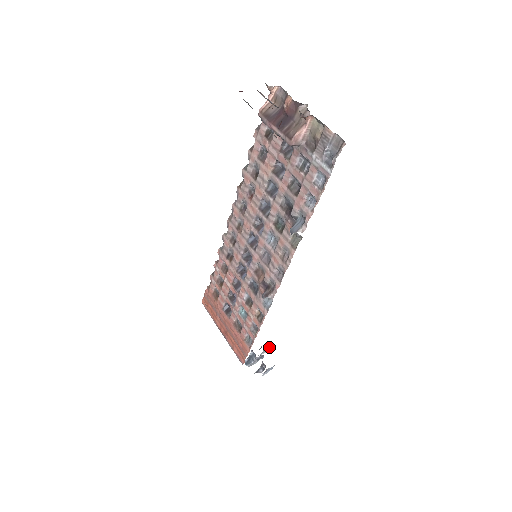
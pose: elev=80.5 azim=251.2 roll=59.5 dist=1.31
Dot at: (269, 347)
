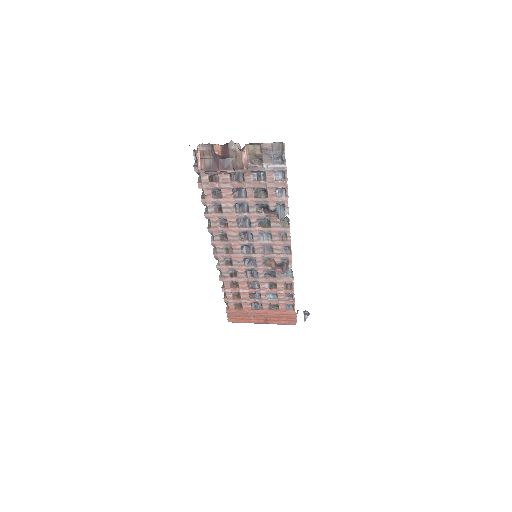
Dot at: occluded
